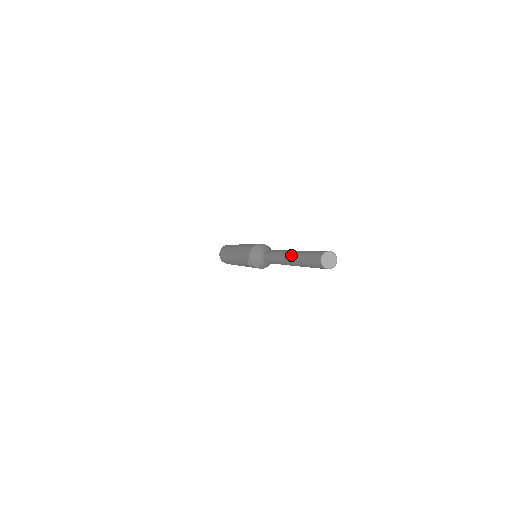
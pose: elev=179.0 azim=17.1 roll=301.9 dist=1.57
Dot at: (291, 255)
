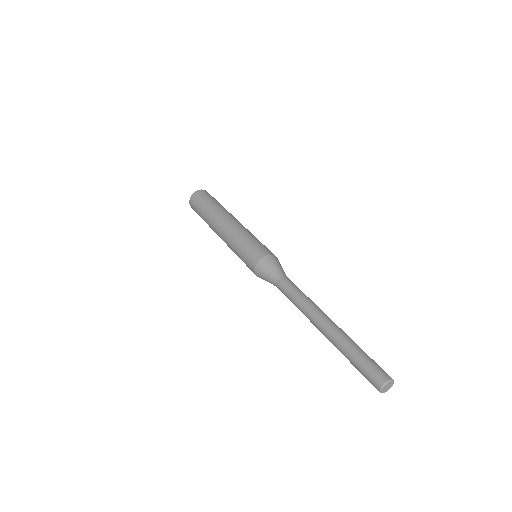
Dot at: (328, 338)
